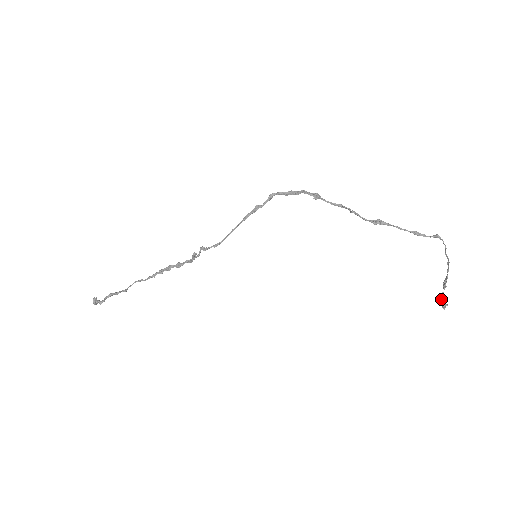
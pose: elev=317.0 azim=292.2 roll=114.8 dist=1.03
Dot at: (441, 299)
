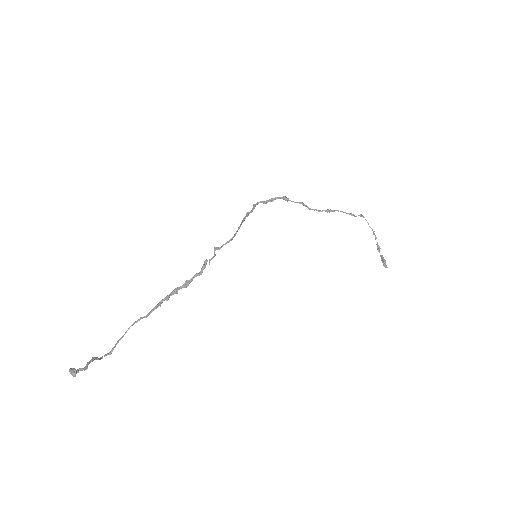
Dot at: (382, 261)
